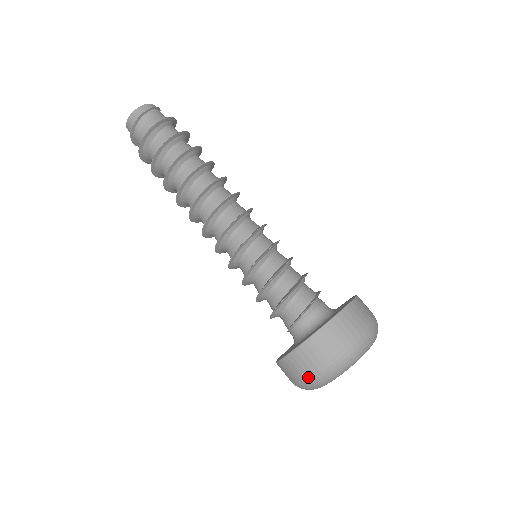
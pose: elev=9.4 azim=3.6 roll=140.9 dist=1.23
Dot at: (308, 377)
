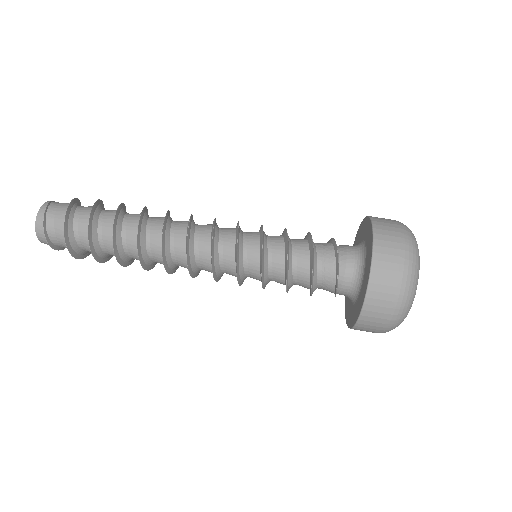
Dot at: occluded
